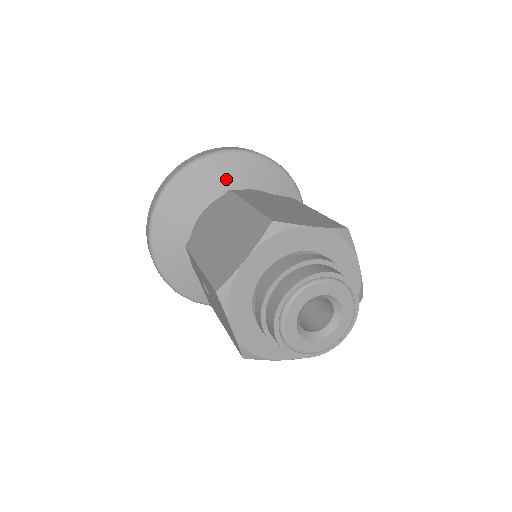
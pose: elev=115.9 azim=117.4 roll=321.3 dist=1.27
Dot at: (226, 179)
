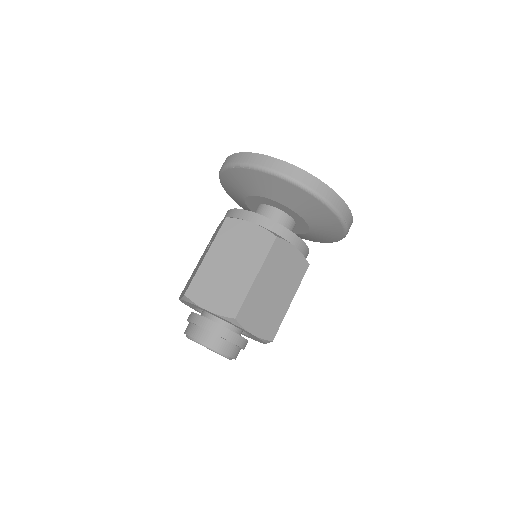
Dot at: (302, 206)
